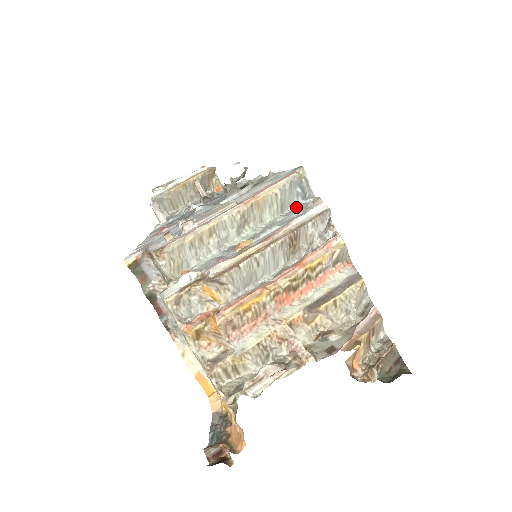
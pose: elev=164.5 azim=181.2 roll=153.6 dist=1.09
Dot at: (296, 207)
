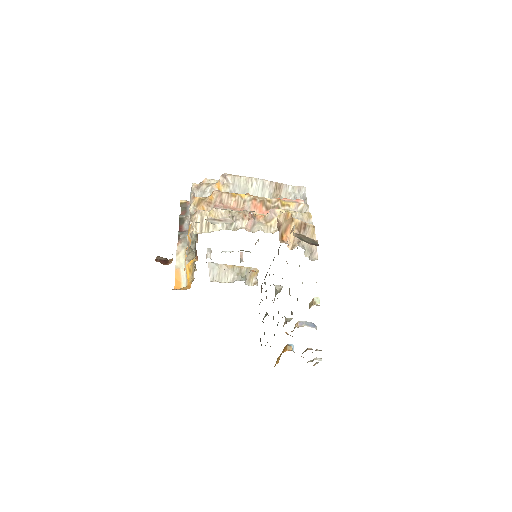
Dot at: occluded
